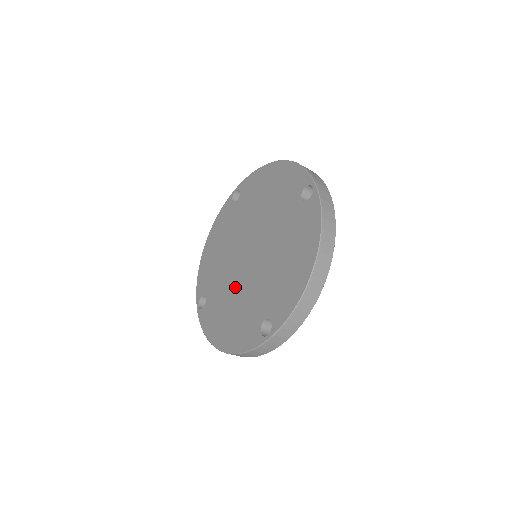
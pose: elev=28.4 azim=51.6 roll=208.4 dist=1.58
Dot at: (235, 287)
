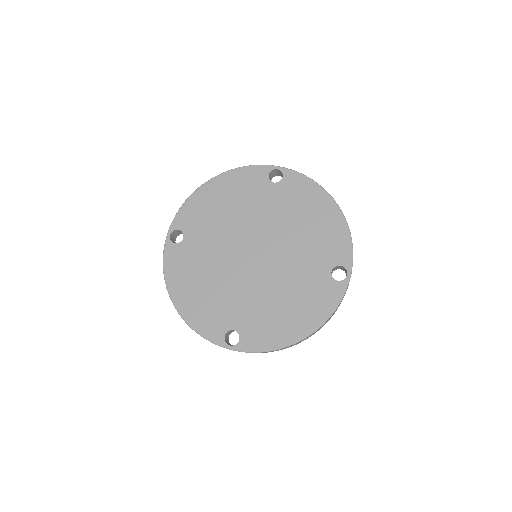
Dot at: (222, 268)
